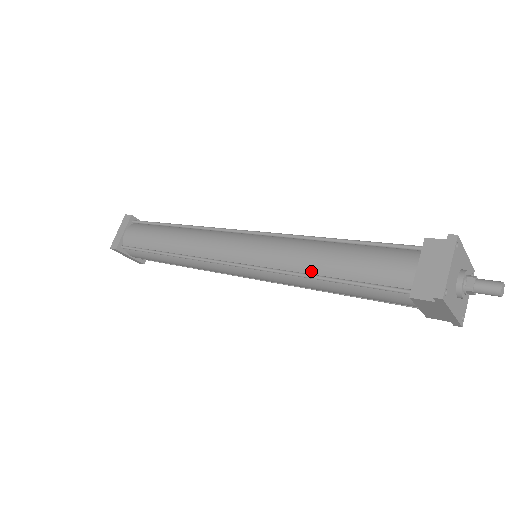
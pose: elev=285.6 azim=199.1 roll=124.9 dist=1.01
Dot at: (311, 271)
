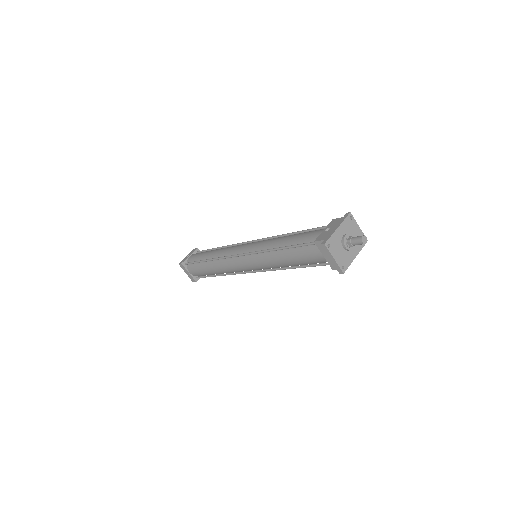
Dot at: (286, 266)
